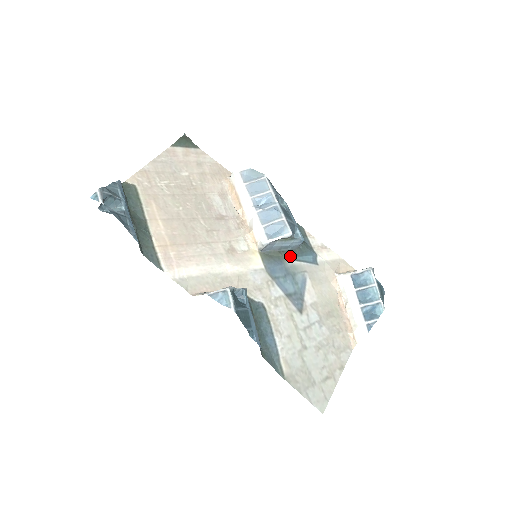
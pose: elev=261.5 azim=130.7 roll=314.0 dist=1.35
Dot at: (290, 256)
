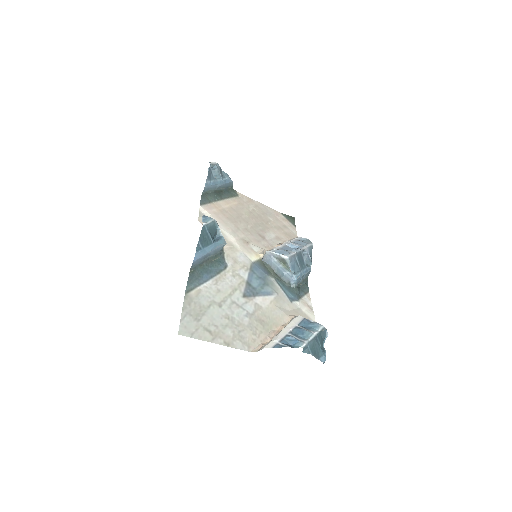
Dot at: (278, 279)
